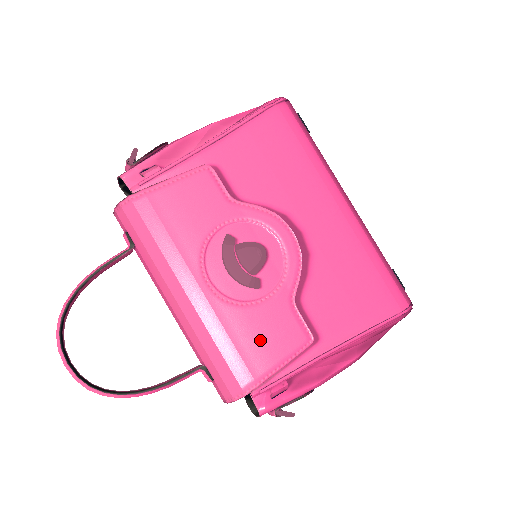
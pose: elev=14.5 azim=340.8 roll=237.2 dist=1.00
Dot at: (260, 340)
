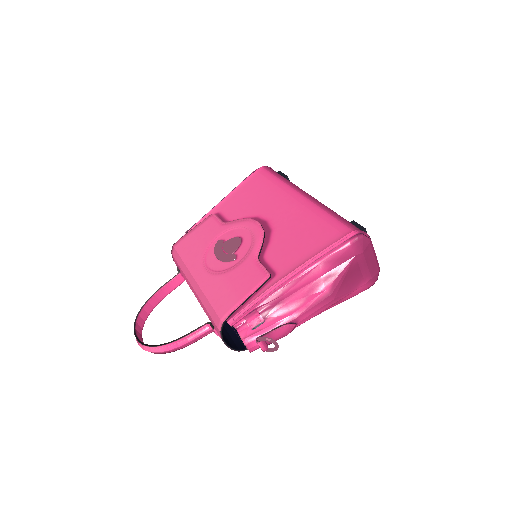
Dot at: (234, 287)
